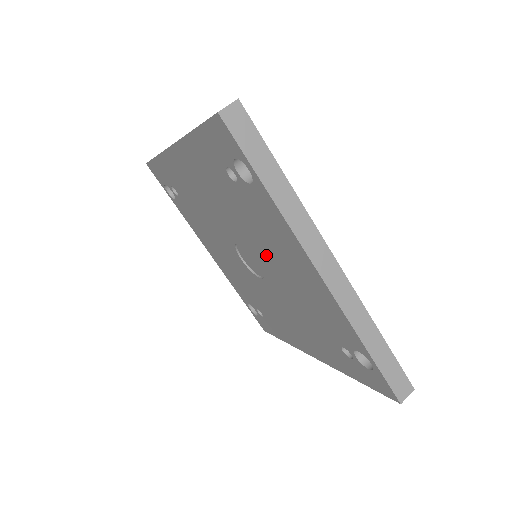
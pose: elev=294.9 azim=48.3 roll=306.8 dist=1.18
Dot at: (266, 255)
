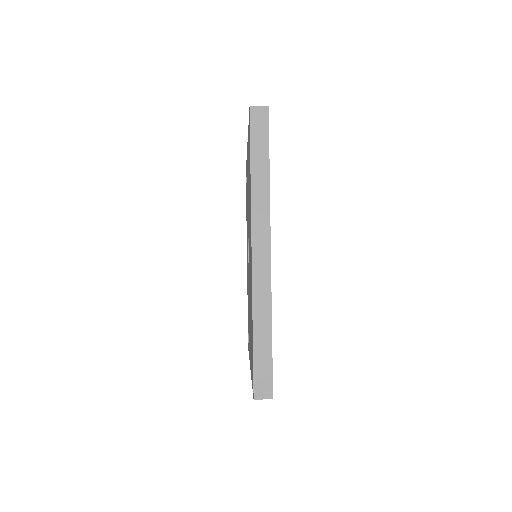
Dot at: occluded
